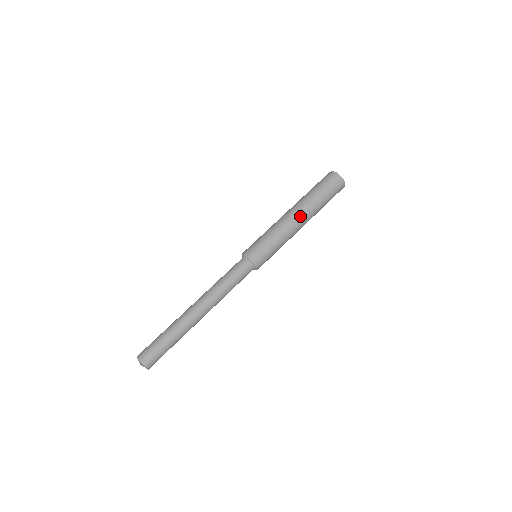
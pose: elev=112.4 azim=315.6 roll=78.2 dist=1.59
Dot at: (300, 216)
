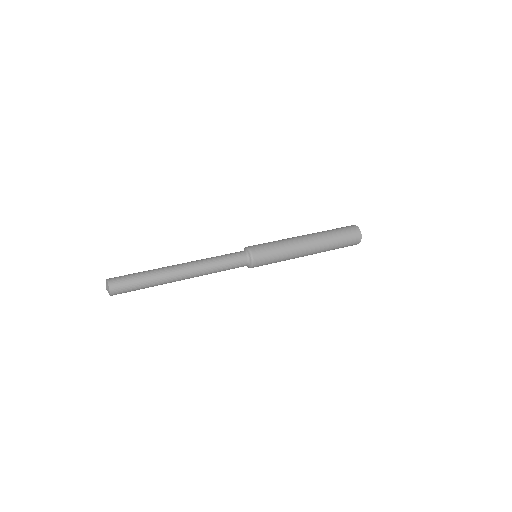
Dot at: (305, 235)
